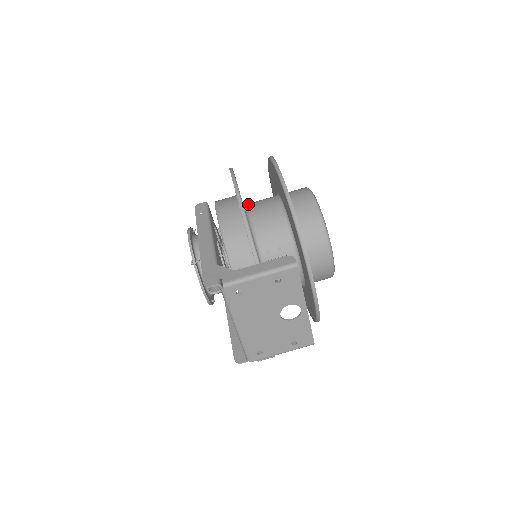
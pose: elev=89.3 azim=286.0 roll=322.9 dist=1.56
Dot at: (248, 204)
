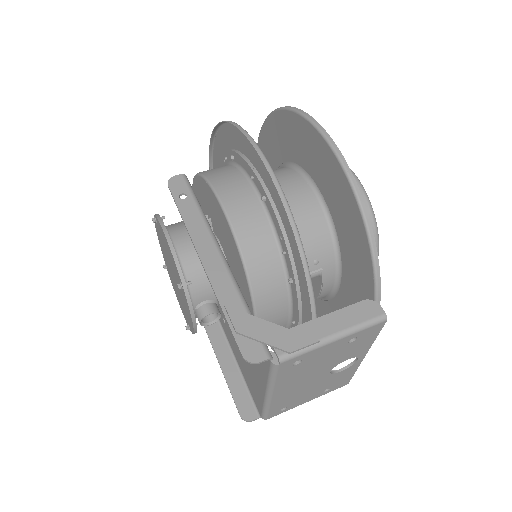
Dot at: occluded
